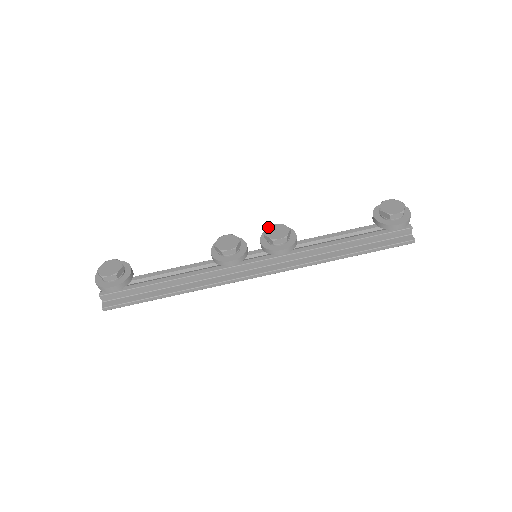
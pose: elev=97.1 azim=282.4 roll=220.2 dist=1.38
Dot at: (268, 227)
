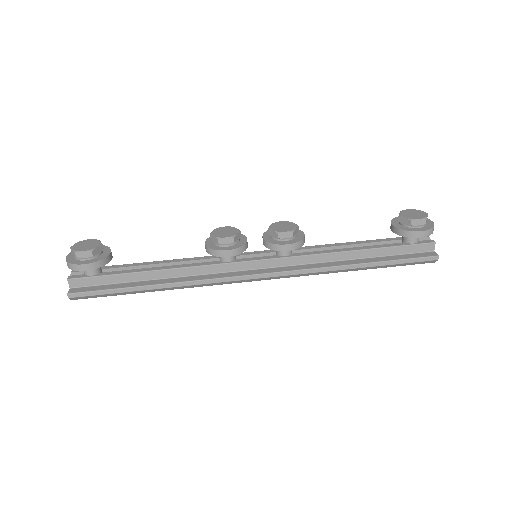
Dot at: (273, 223)
